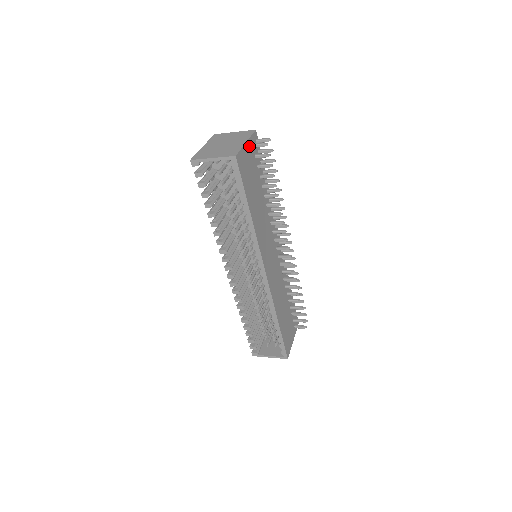
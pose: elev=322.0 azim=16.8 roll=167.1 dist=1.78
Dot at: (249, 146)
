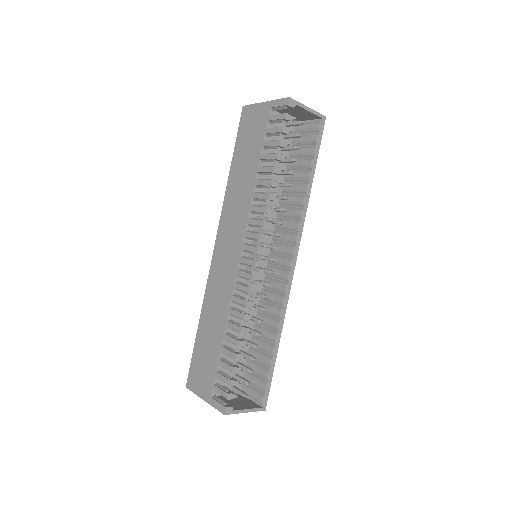
Dot at: occluded
